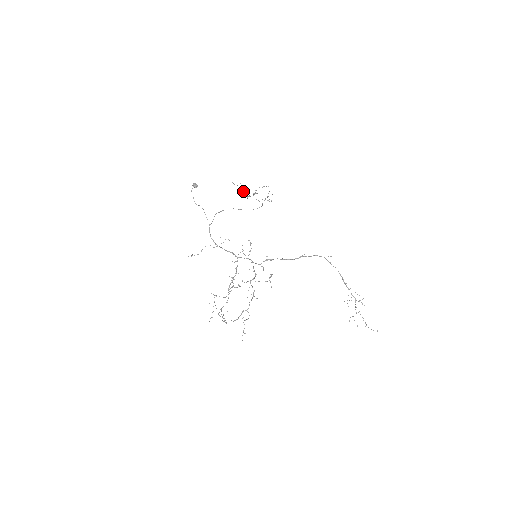
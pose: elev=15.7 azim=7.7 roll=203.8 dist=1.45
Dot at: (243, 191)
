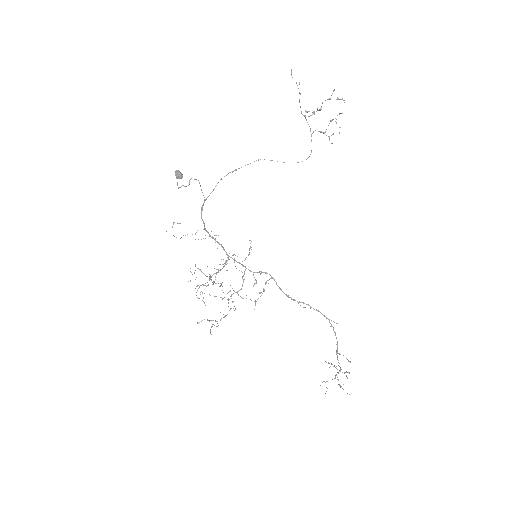
Dot at: (299, 100)
